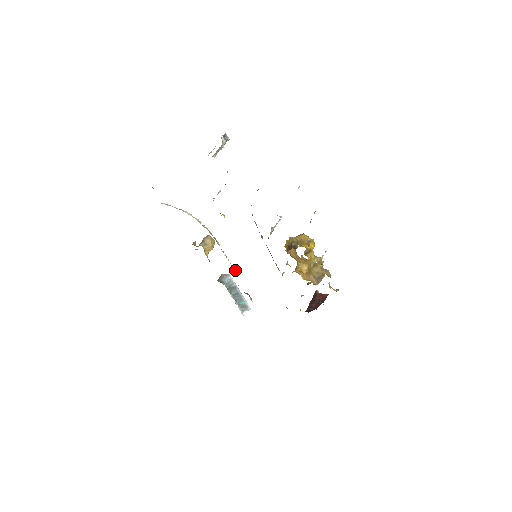
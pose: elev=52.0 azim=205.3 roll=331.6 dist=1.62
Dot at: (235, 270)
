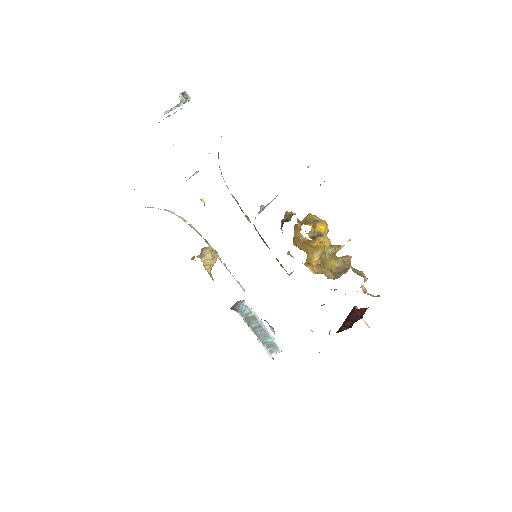
Dot at: (241, 285)
